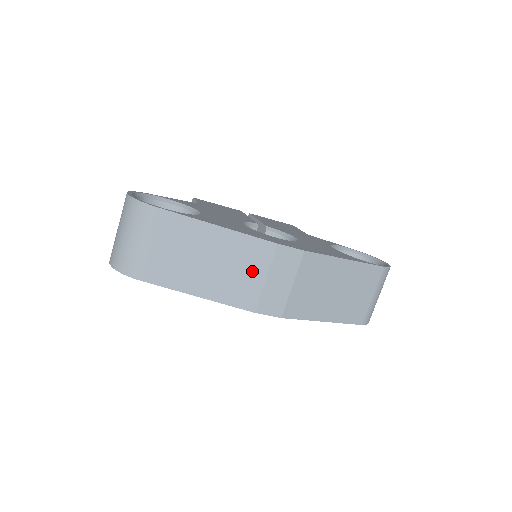
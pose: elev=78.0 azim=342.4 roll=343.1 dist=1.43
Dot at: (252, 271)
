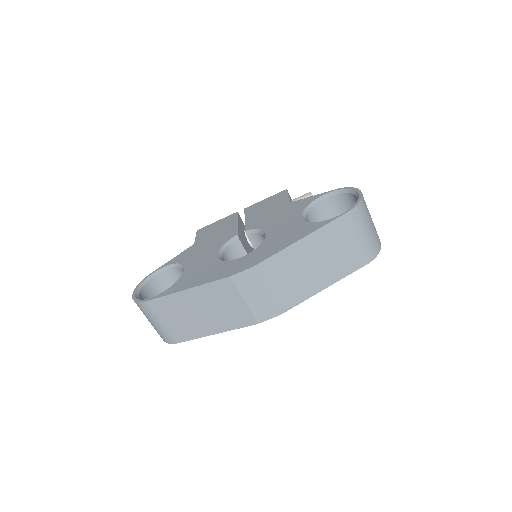
Dot at: (231, 302)
